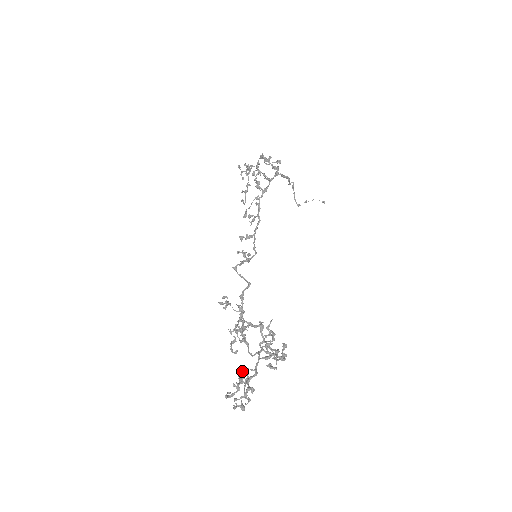
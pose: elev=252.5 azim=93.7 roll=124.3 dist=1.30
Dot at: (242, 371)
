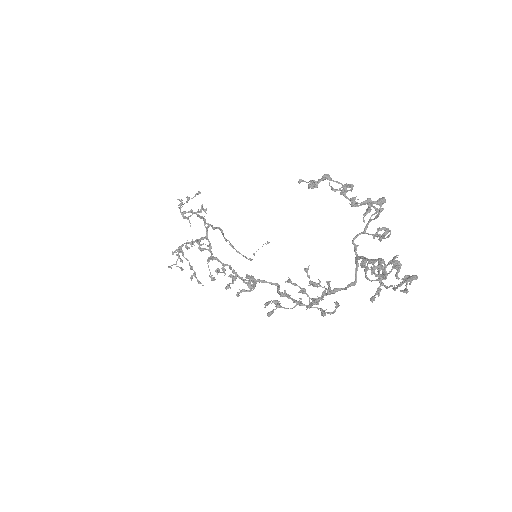
Dot at: (363, 266)
